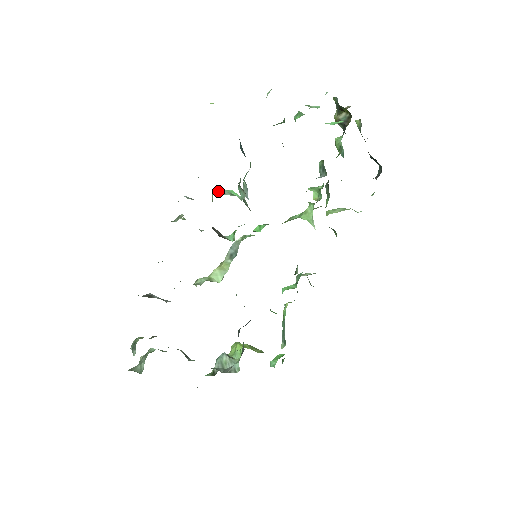
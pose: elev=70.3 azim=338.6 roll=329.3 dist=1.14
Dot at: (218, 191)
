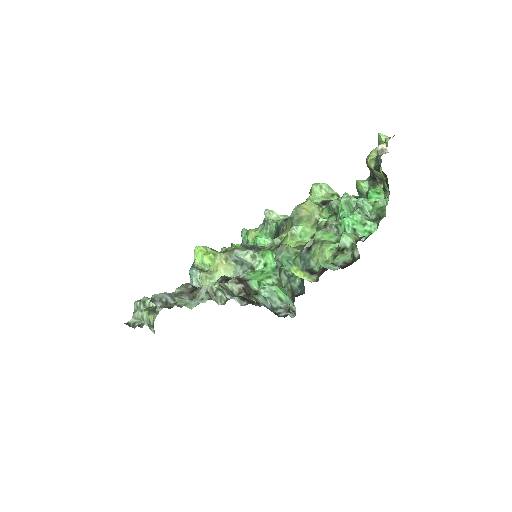
Dot at: (272, 305)
